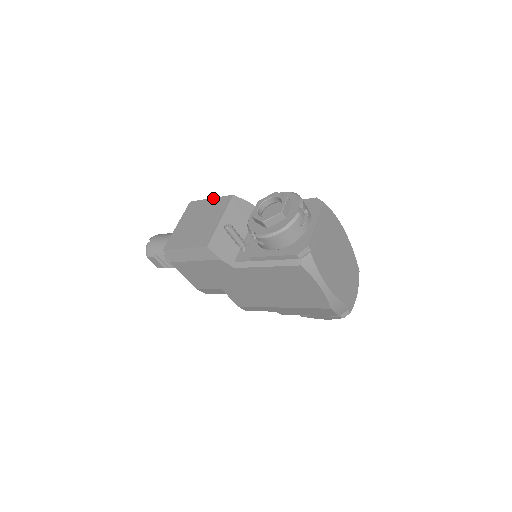
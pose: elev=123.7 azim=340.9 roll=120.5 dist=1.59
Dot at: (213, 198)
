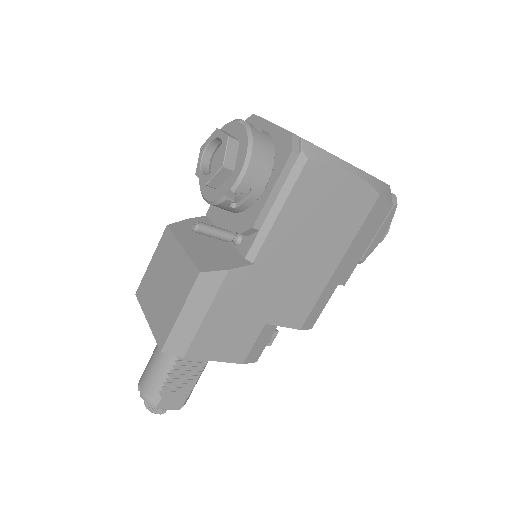
Dot at: (152, 256)
